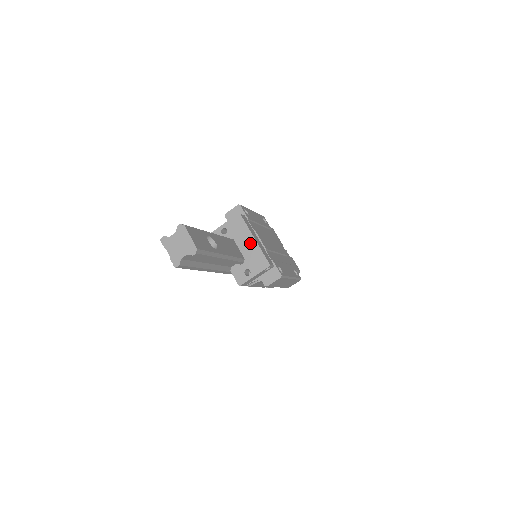
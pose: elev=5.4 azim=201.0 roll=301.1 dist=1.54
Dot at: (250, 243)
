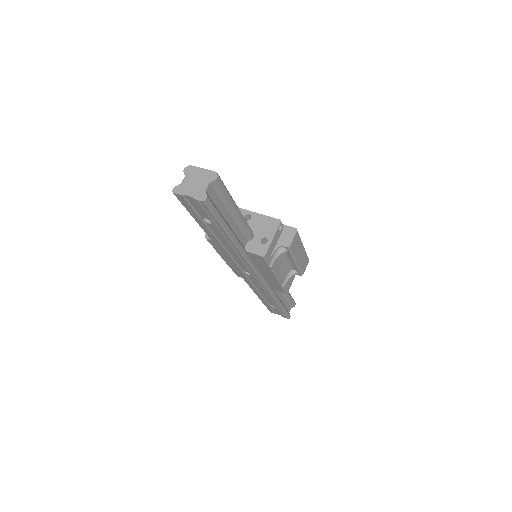
Dot at: occluded
